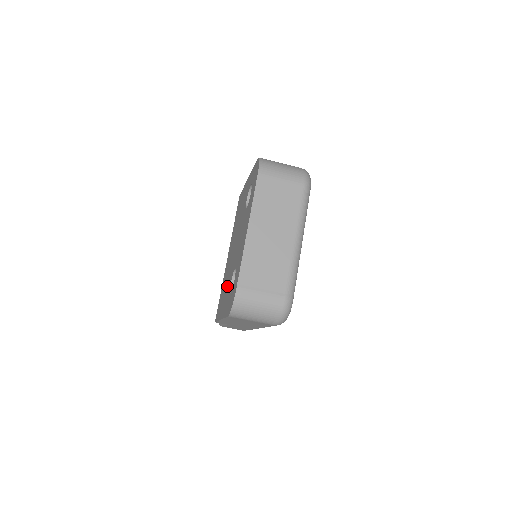
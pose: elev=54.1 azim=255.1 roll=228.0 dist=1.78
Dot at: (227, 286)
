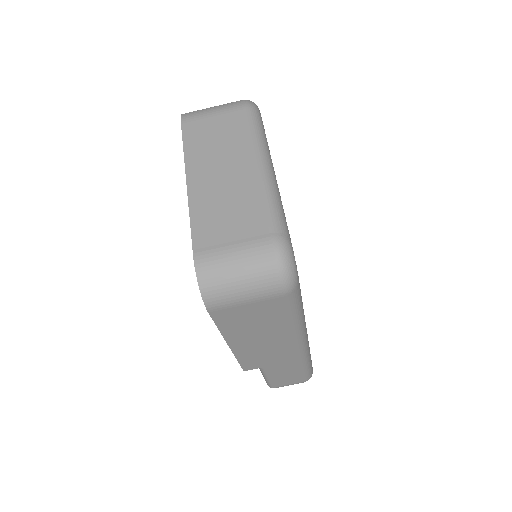
Dot at: occluded
